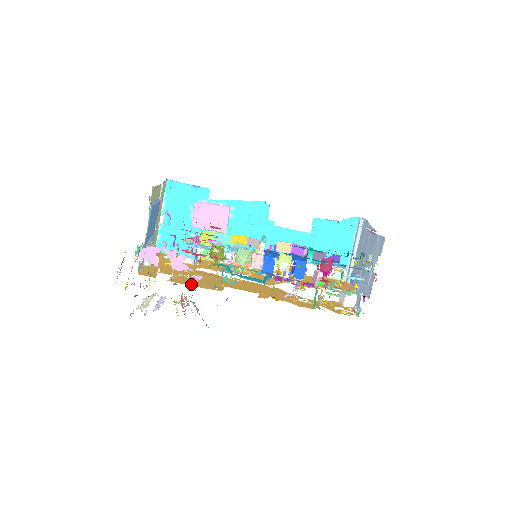
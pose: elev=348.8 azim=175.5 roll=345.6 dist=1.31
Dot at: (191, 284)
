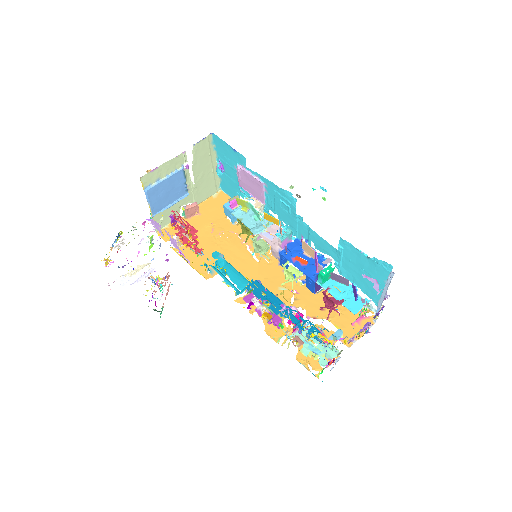
Dot at: (190, 259)
